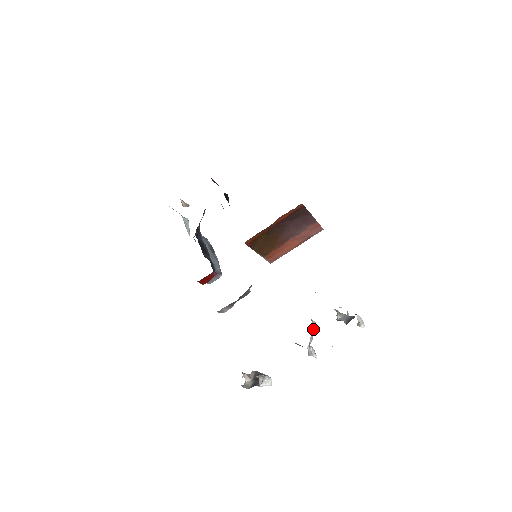
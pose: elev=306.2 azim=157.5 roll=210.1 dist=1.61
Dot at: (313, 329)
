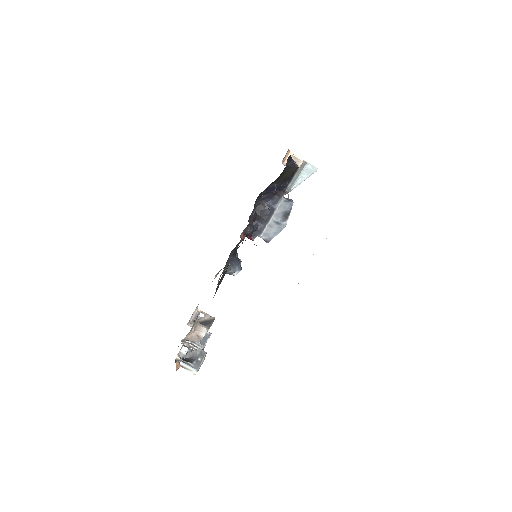
Dot at: (196, 337)
